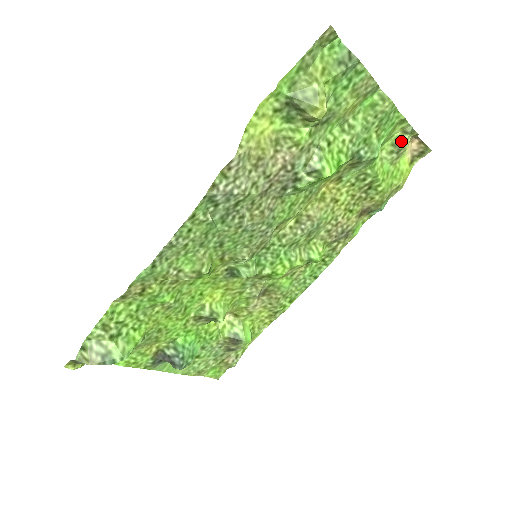
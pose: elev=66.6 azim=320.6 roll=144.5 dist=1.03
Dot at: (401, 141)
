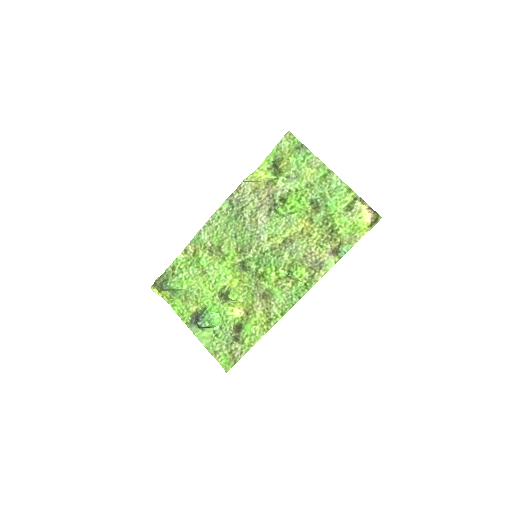
Dot at: (353, 204)
